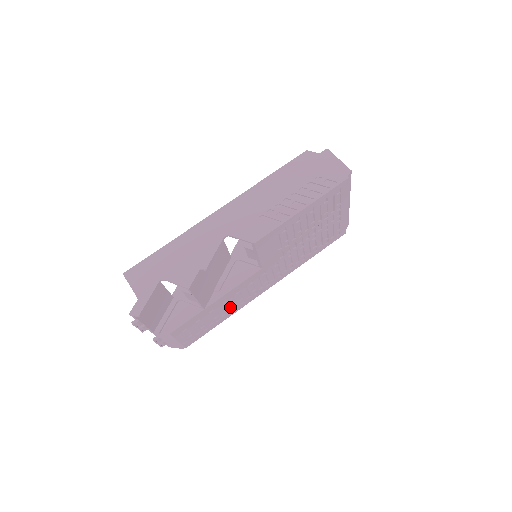
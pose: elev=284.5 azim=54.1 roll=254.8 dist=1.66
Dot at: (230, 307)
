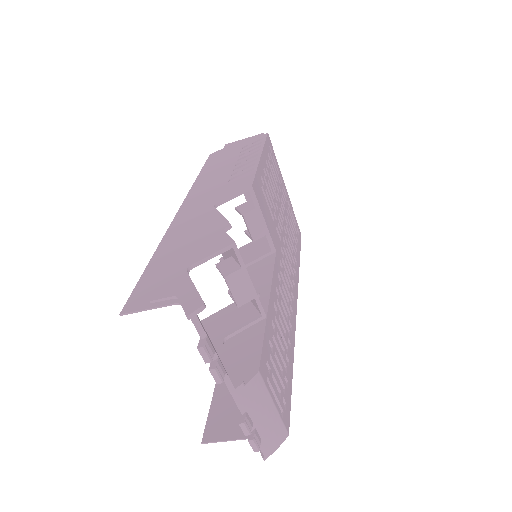
Dot at: (285, 333)
